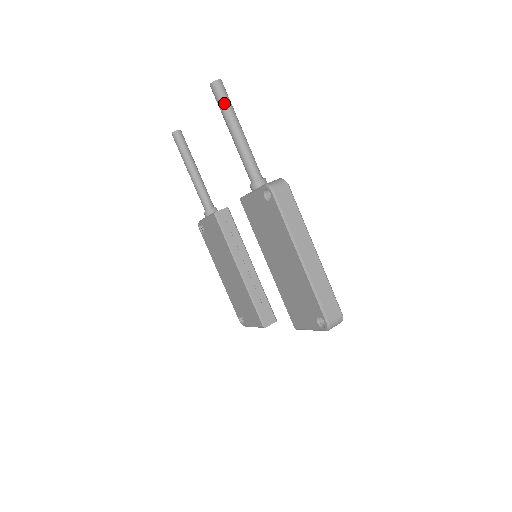
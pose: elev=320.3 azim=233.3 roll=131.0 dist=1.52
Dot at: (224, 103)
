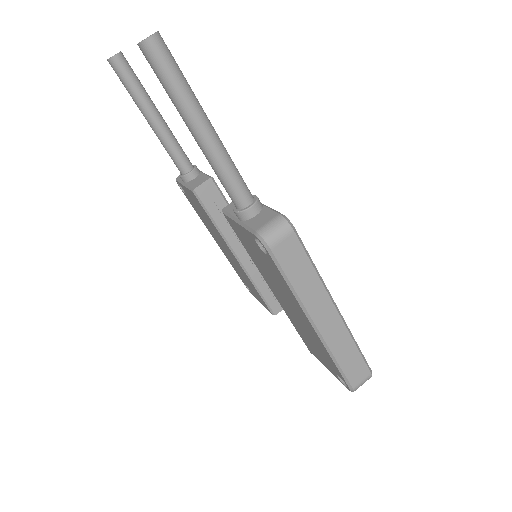
Dot at: (170, 83)
